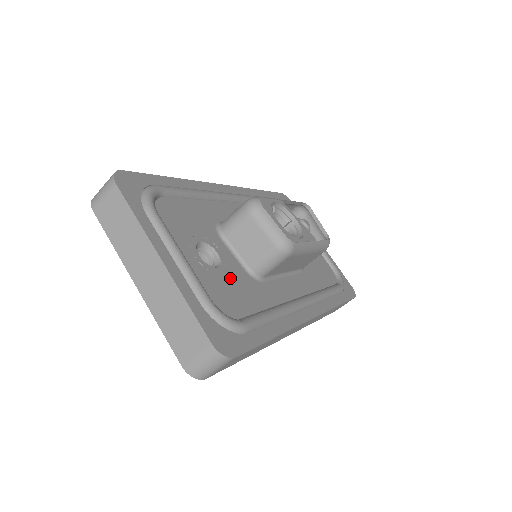
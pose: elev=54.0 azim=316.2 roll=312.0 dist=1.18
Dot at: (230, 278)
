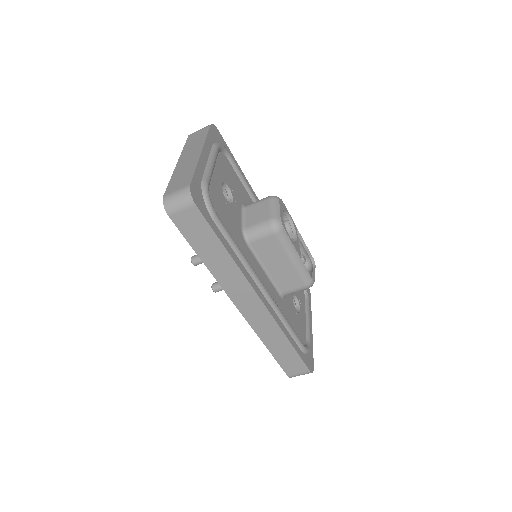
Dot at: (229, 211)
